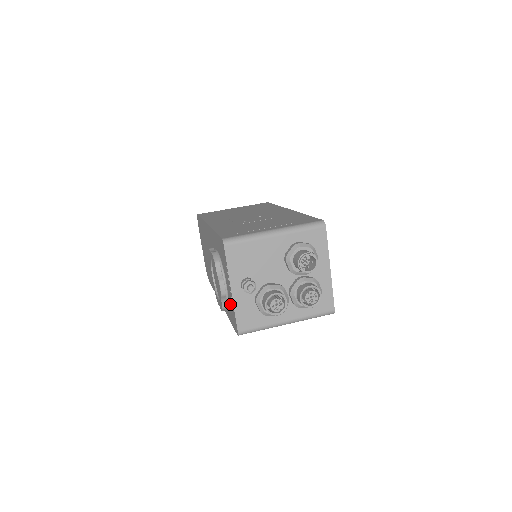
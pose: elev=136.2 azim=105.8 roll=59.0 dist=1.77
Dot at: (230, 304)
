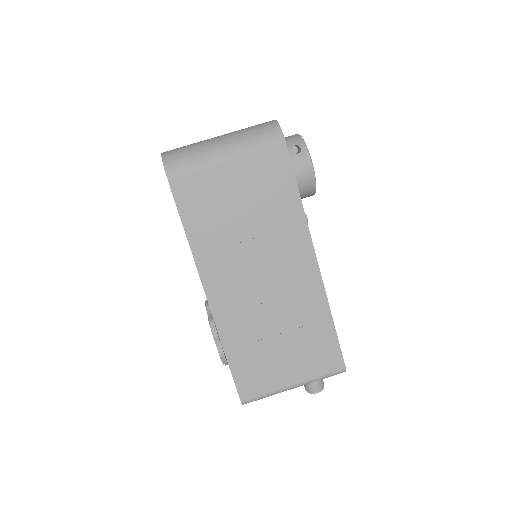
Dot at: occluded
